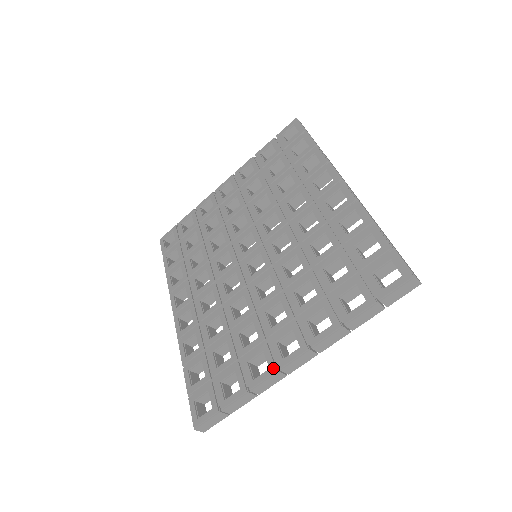
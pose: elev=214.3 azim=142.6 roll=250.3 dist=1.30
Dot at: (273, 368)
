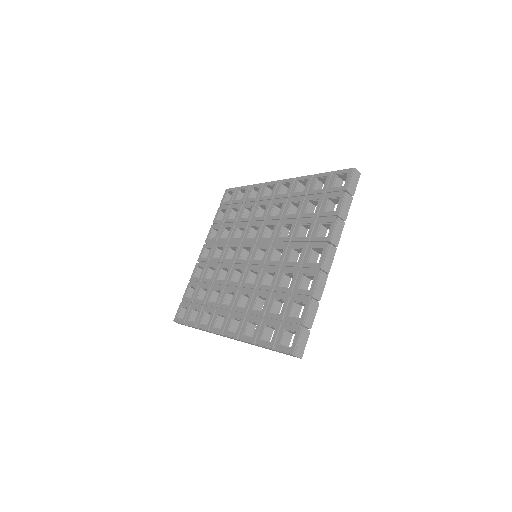
Dot at: (316, 272)
